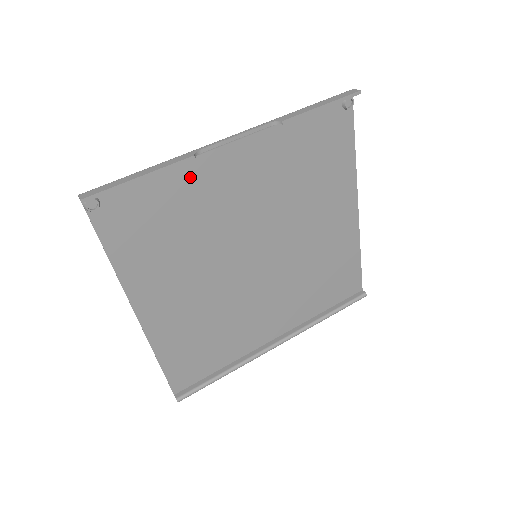
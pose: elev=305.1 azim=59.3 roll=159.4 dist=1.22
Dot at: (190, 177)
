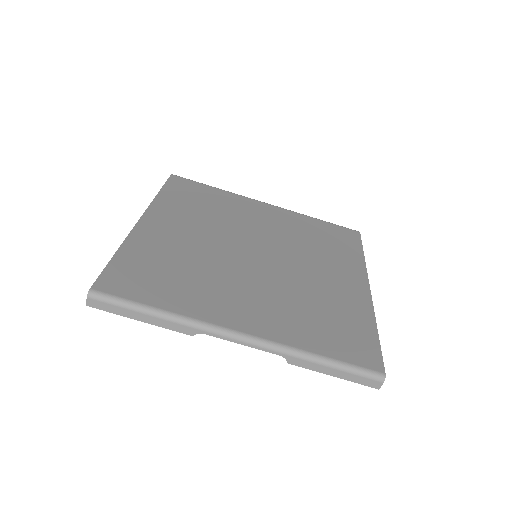
Dot at: (196, 308)
